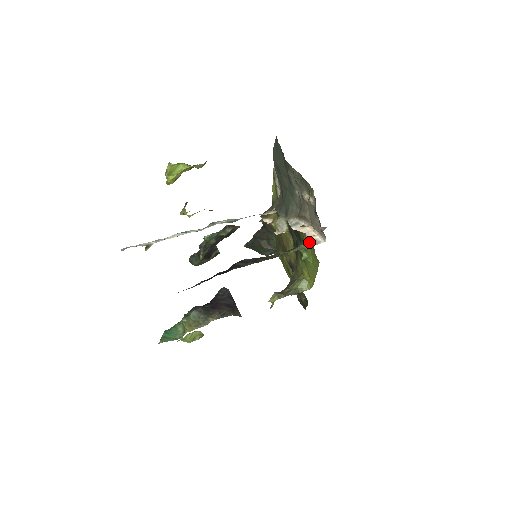
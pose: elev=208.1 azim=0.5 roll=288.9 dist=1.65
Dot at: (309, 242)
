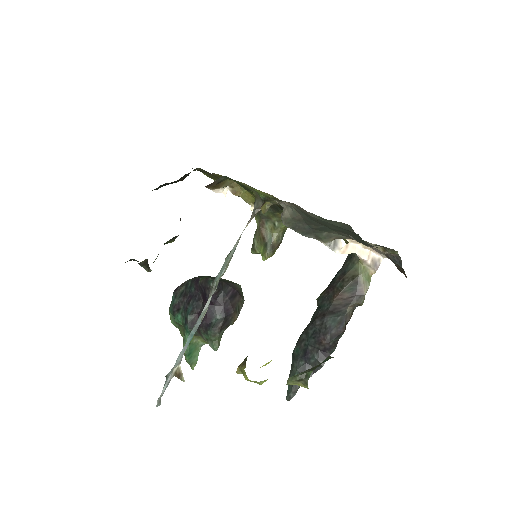
Dot at: (370, 267)
